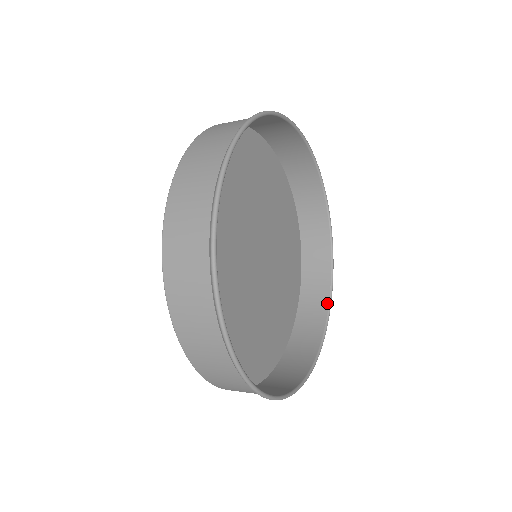
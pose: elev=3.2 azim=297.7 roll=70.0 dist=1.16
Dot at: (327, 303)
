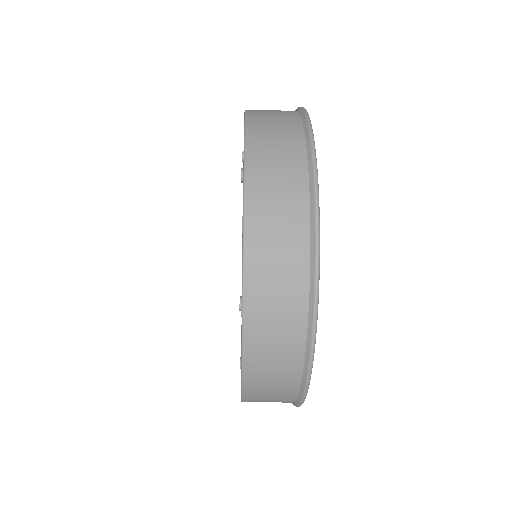
Dot at: occluded
